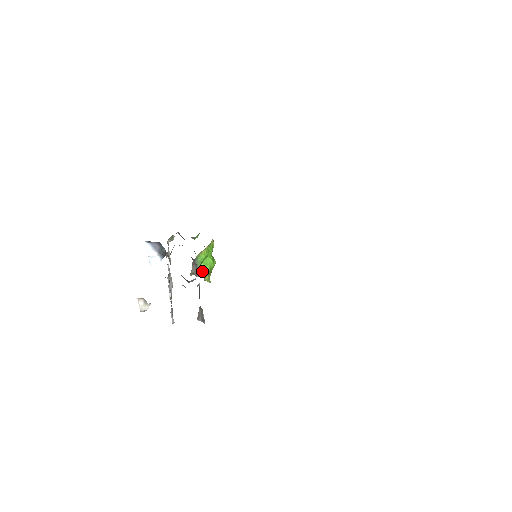
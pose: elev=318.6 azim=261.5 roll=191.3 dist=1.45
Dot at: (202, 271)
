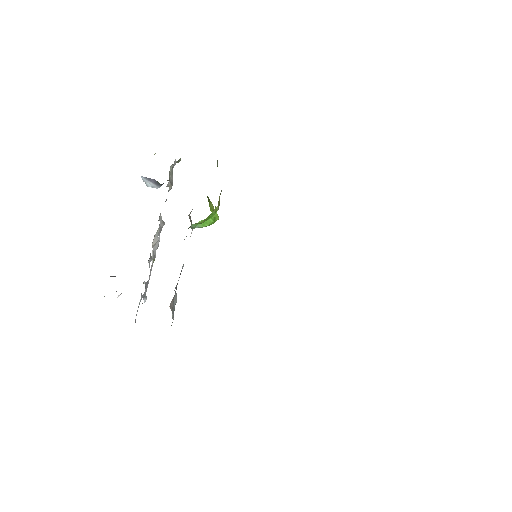
Dot at: (199, 227)
